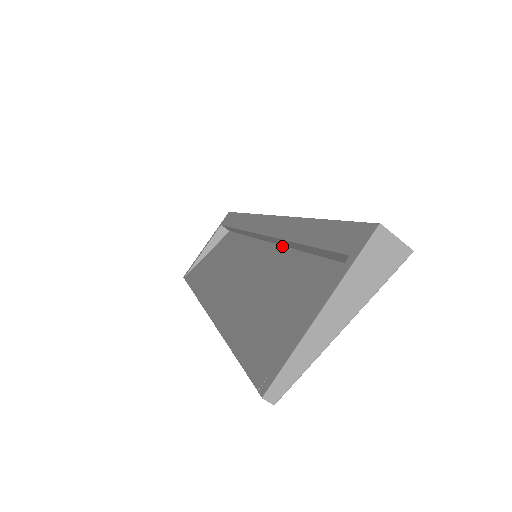
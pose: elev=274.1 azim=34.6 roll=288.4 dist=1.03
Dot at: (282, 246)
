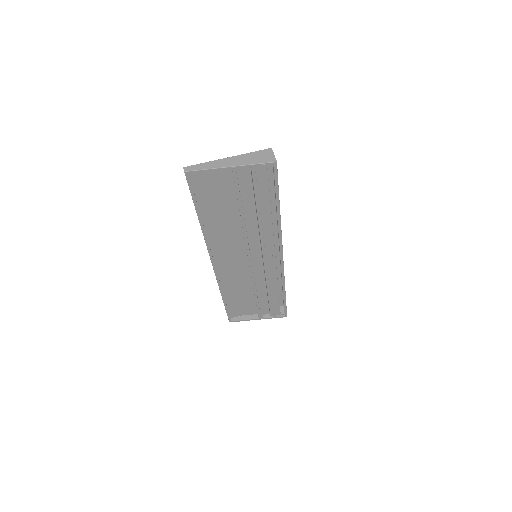
Dot at: occluded
